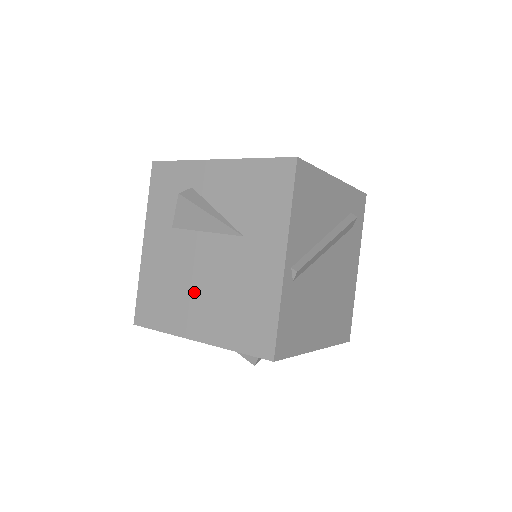
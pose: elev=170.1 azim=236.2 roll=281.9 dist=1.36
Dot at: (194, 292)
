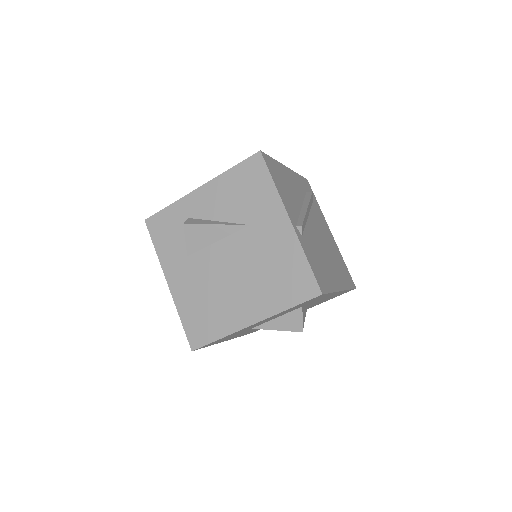
Dot at: (232, 290)
